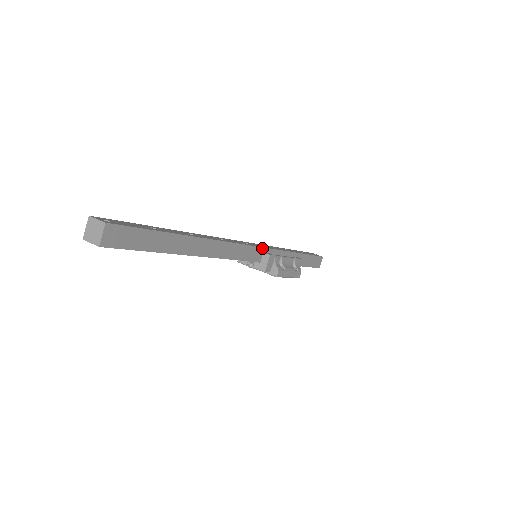
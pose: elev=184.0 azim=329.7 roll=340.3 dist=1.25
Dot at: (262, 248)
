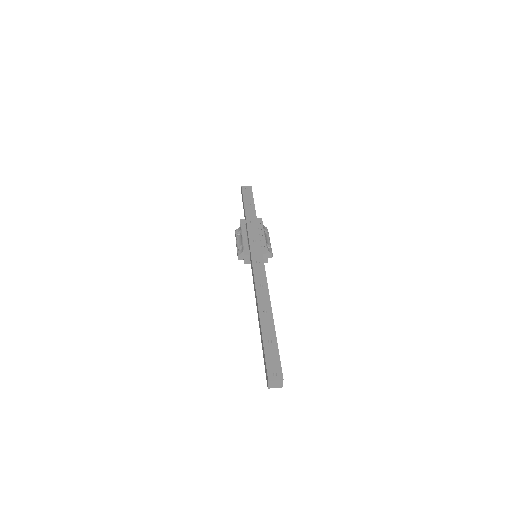
Dot at: (262, 253)
